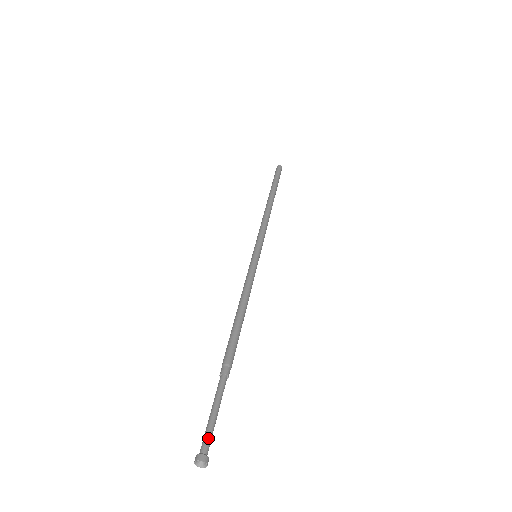
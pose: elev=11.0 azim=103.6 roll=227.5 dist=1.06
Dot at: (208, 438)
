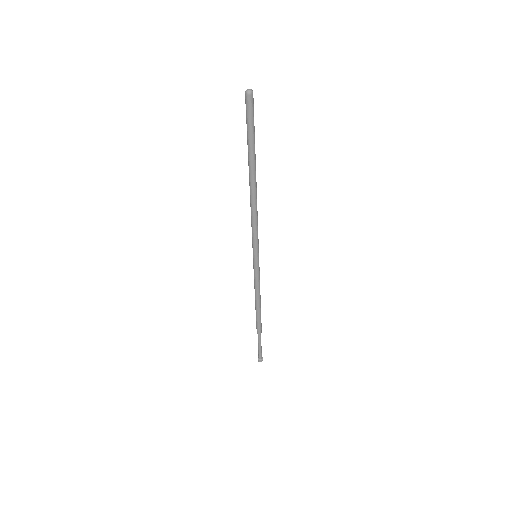
Dot at: occluded
